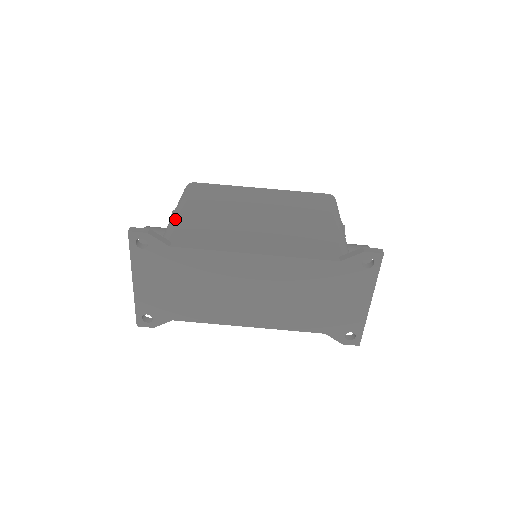
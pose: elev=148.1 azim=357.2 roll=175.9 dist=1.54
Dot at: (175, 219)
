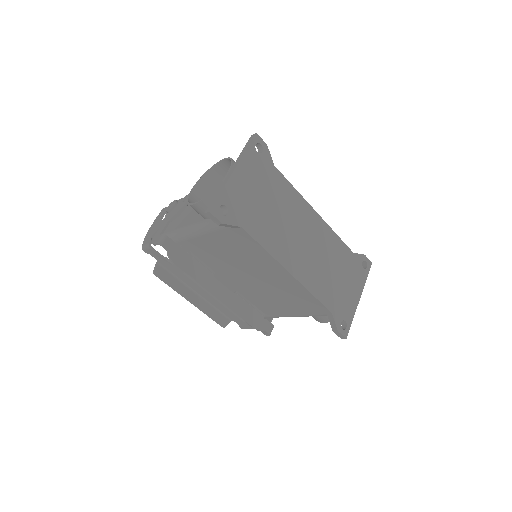
Dot at: occluded
